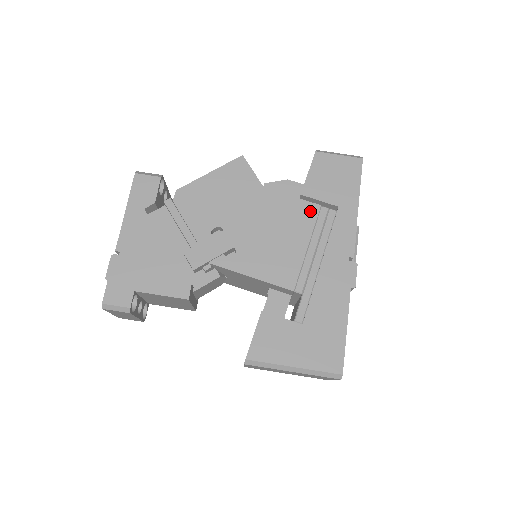
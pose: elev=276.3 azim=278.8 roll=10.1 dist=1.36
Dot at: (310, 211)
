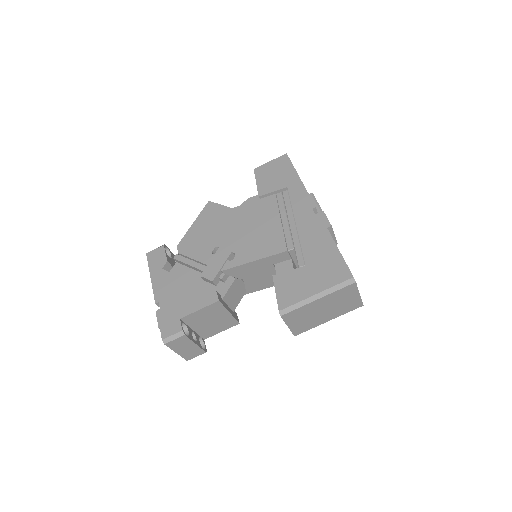
Dot at: (270, 201)
